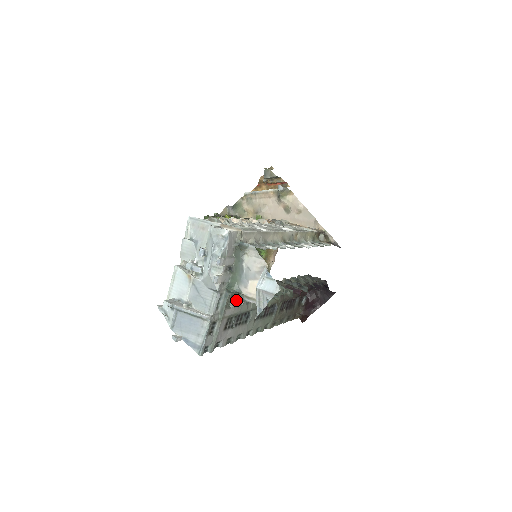
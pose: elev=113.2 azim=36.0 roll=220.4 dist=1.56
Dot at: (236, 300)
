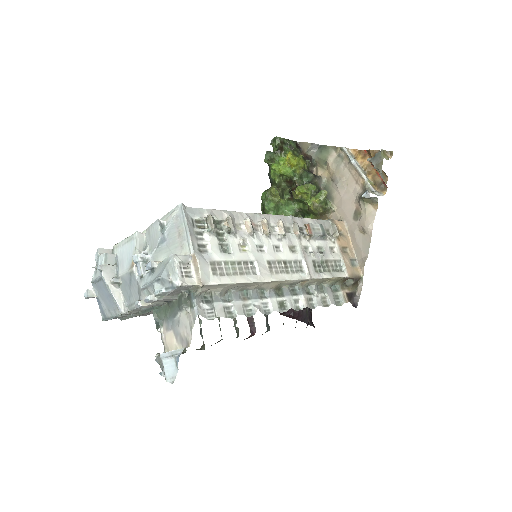
Dot at: occluded
